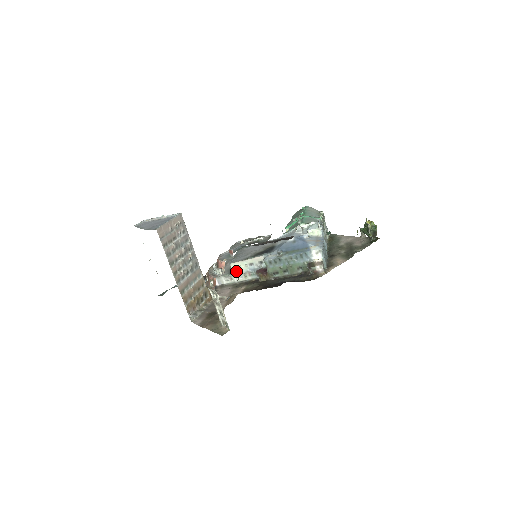
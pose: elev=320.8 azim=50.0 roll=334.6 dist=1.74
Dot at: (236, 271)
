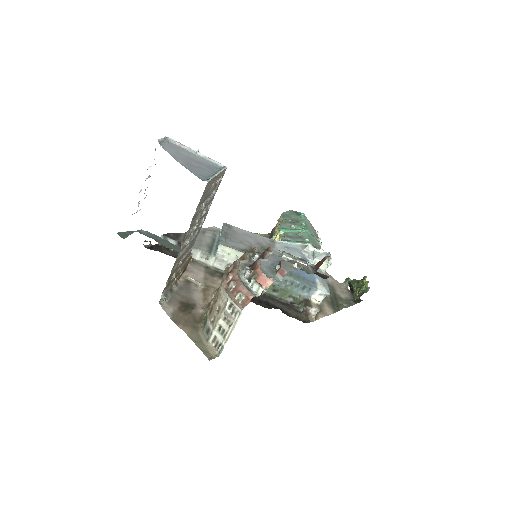
Dot at: (220, 255)
